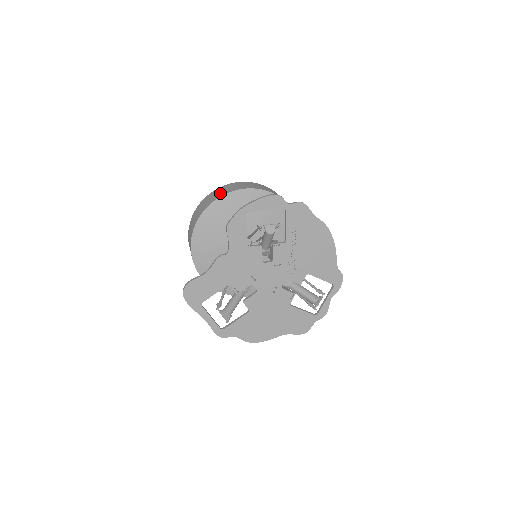
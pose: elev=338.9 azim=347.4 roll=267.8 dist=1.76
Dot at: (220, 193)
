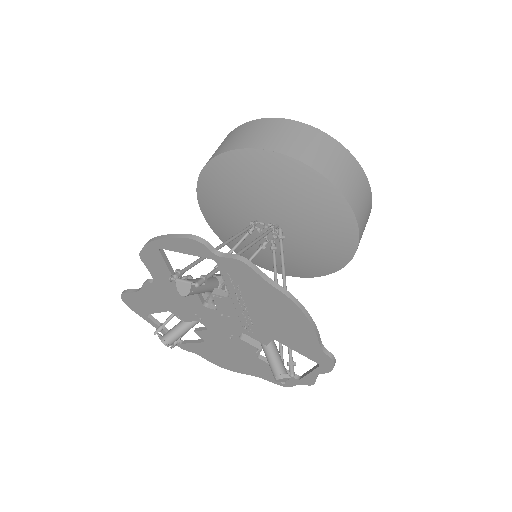
Dot at: (230, 142)
